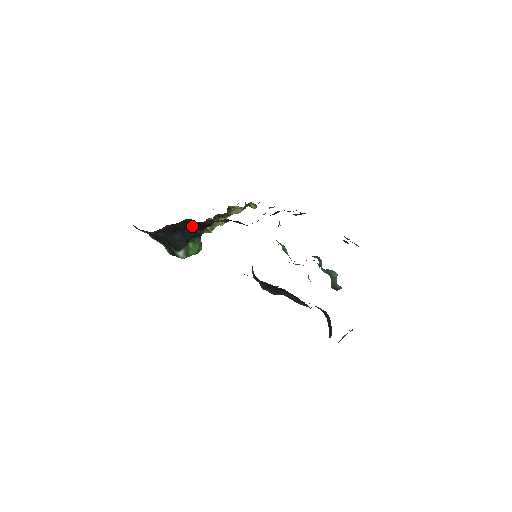
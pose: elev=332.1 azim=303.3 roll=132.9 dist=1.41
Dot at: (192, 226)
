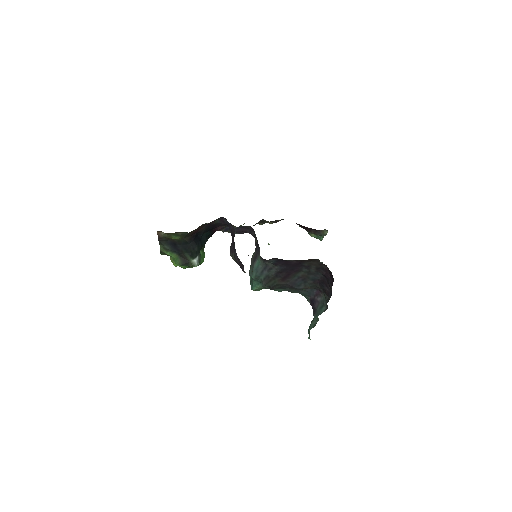
Dot at: (207, 232)
